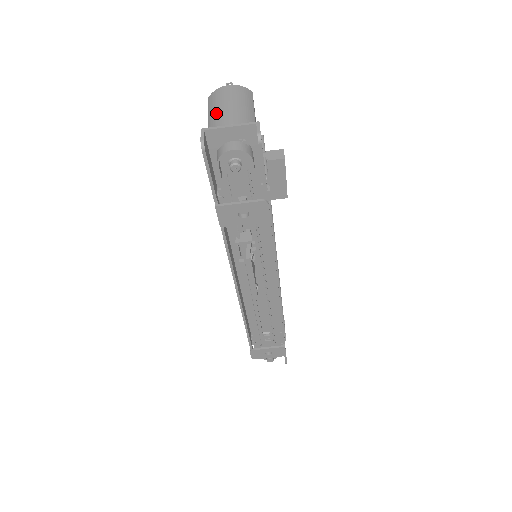
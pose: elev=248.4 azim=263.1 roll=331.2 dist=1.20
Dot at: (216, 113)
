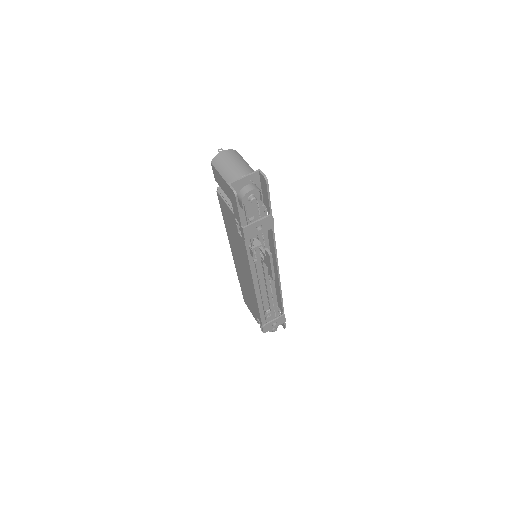
Dot at: (227, 171)
